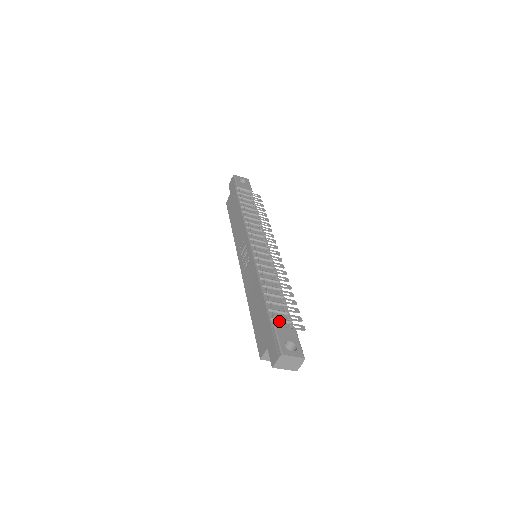
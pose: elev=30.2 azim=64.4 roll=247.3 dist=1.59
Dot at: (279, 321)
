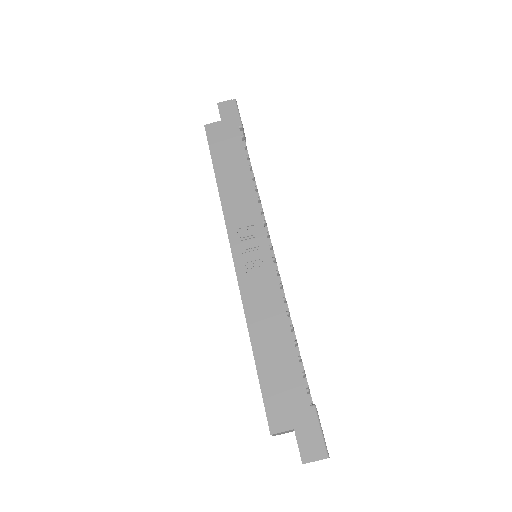
Dot at: (308, 393)
